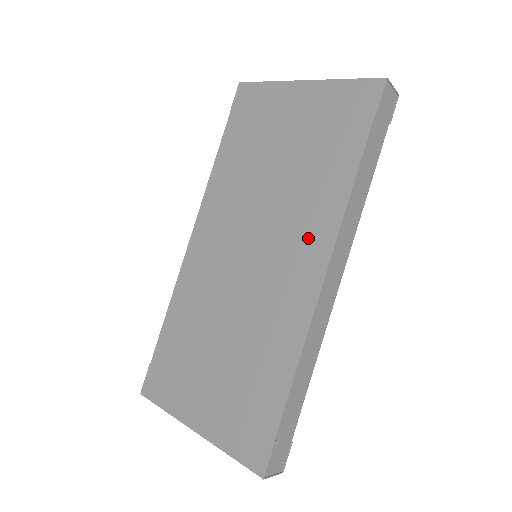
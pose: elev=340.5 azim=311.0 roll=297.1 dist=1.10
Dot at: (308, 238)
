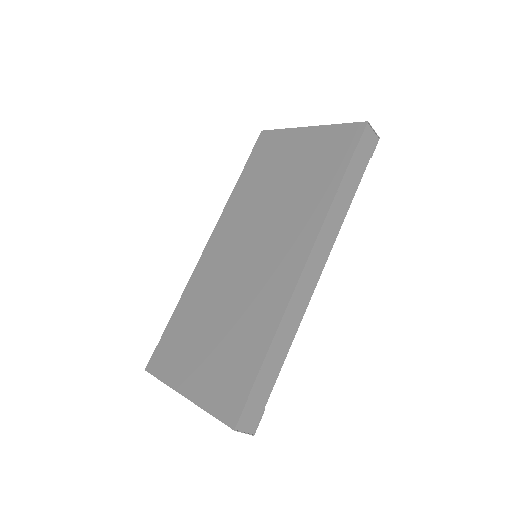
Dot at: (296, 237)
